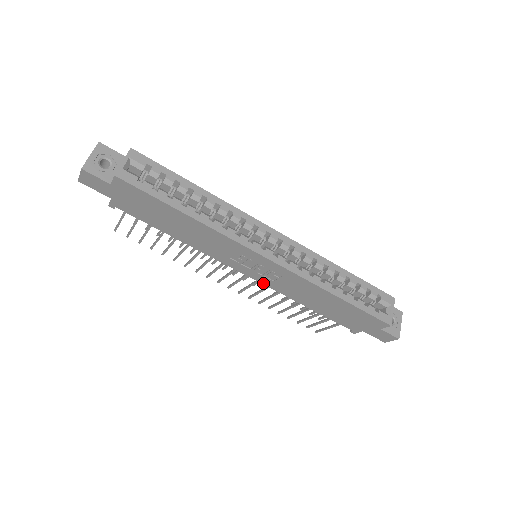
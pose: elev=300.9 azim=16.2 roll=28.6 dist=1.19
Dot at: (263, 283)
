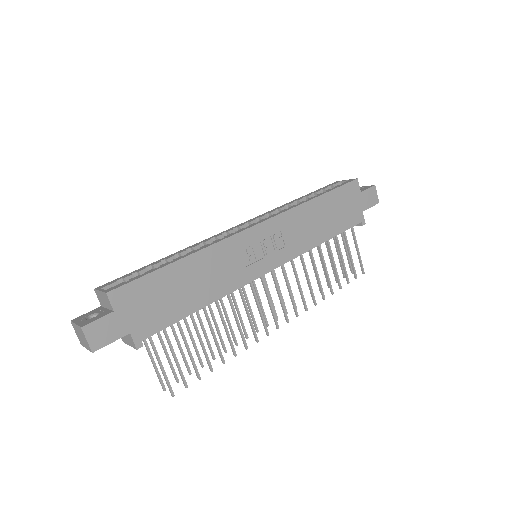
Dot at: (286, 261)
